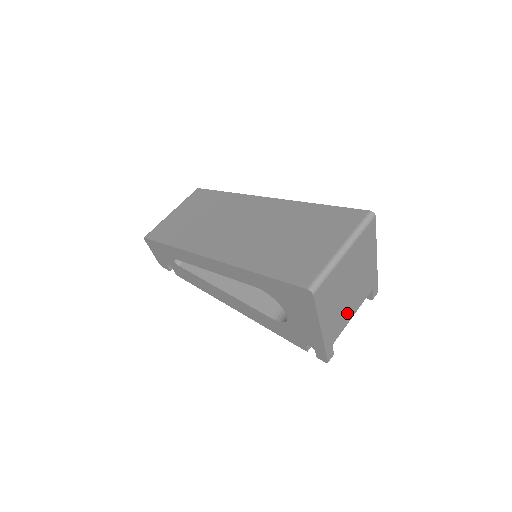
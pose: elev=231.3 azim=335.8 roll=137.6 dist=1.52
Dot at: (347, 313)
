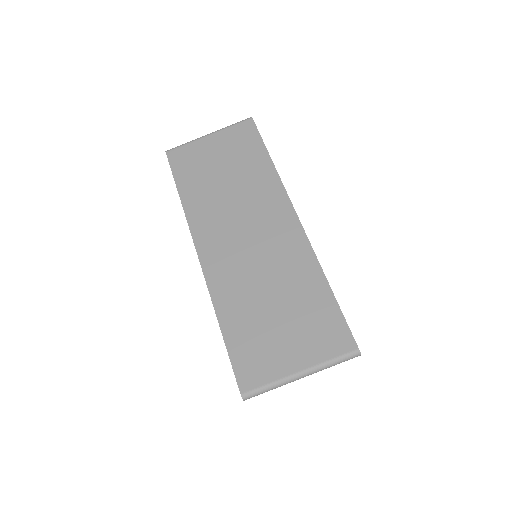
Dot at: occluded
